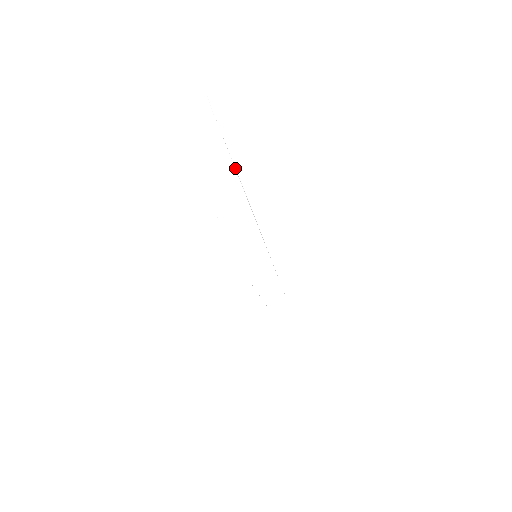
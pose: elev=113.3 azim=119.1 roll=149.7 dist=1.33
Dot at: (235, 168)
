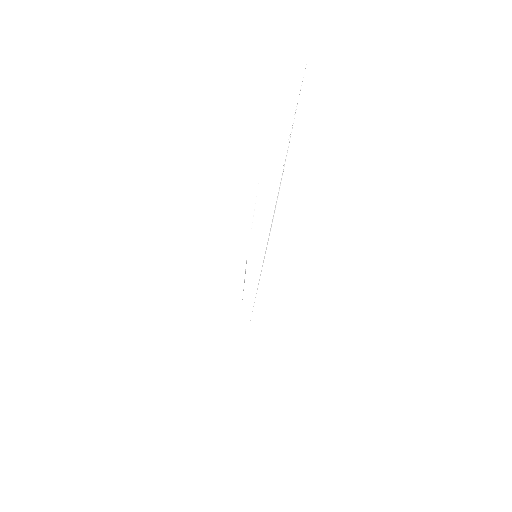
Dot at: occluded
